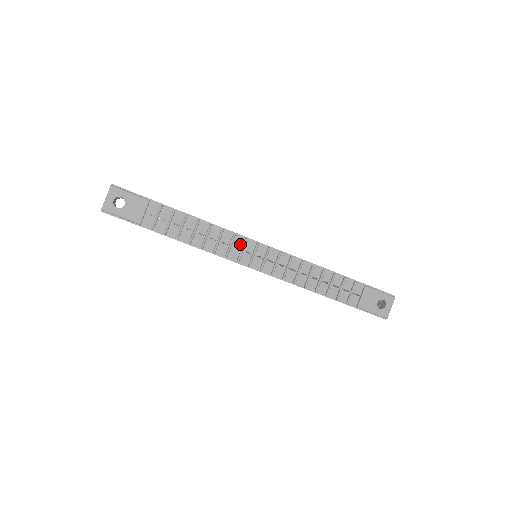
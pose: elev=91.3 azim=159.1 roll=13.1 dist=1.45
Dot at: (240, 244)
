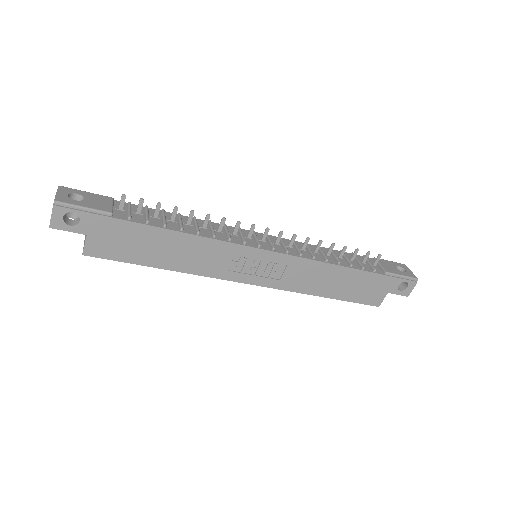
Dot at: occluded
